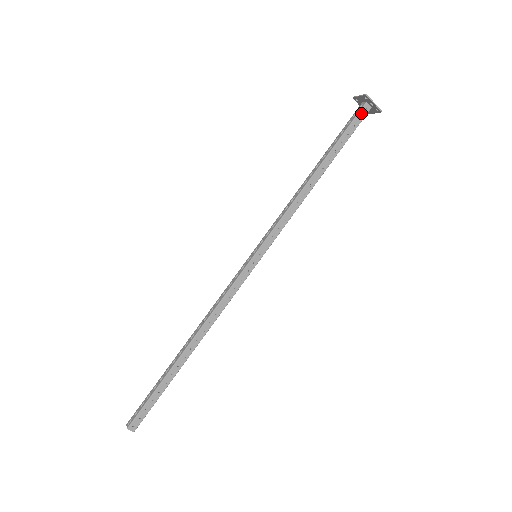
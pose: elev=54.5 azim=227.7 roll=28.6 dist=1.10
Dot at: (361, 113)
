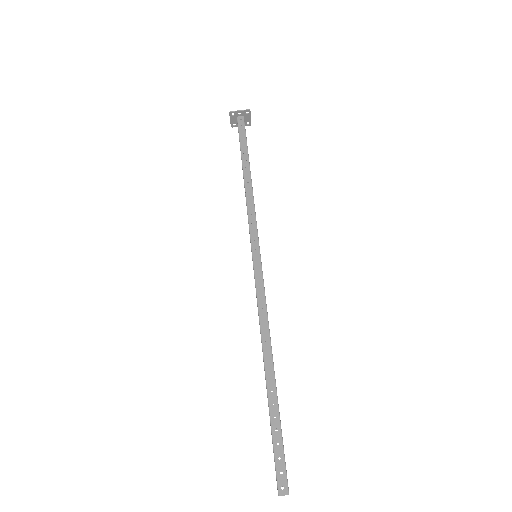
Dot at: (240, 124)
